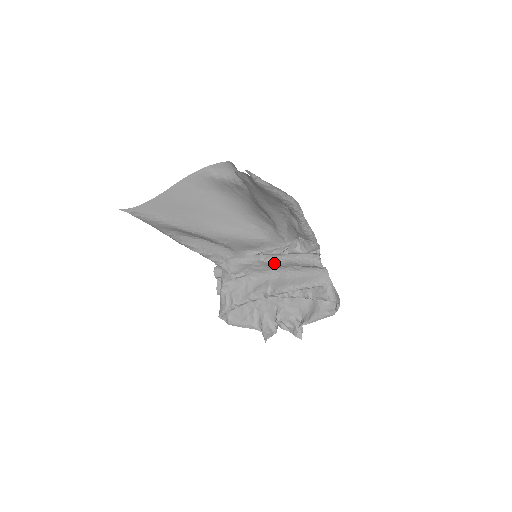
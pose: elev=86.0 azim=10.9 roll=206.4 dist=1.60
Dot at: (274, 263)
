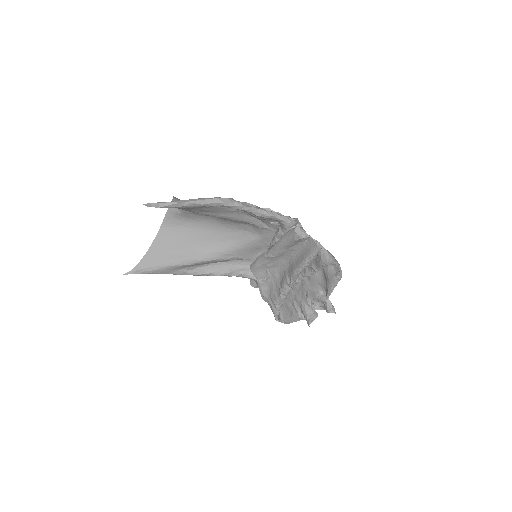
Dot at: (274, 254)
